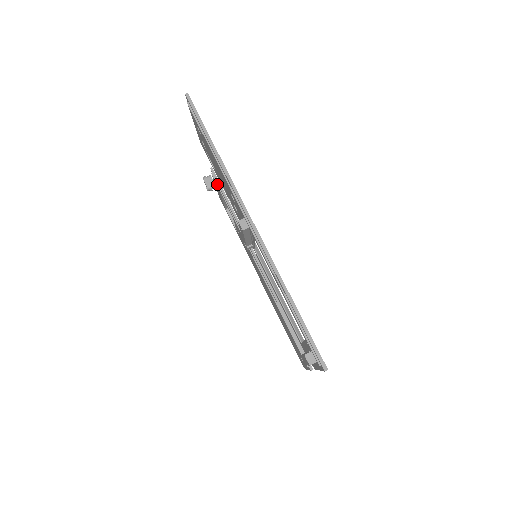
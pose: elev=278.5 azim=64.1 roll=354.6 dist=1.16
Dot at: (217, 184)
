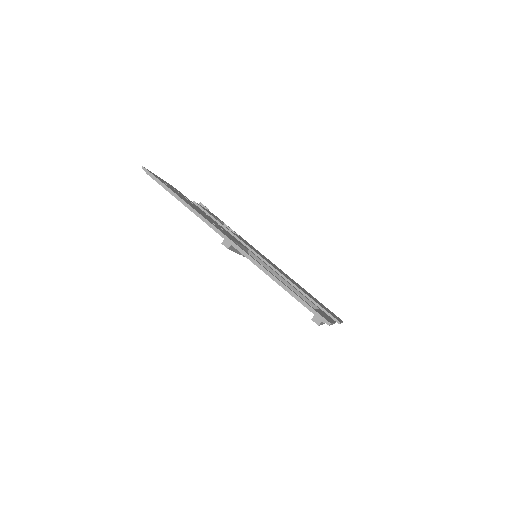
Dot at: occluded
